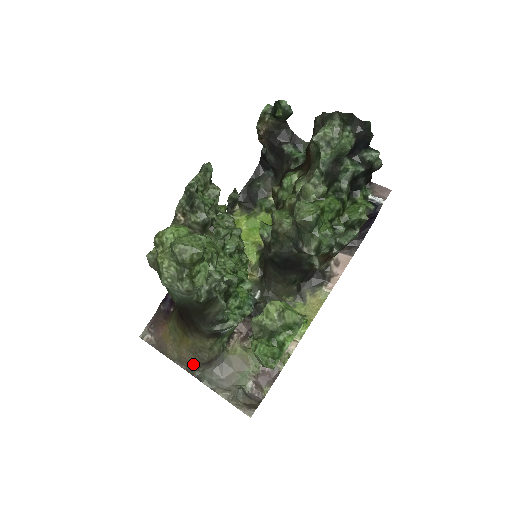
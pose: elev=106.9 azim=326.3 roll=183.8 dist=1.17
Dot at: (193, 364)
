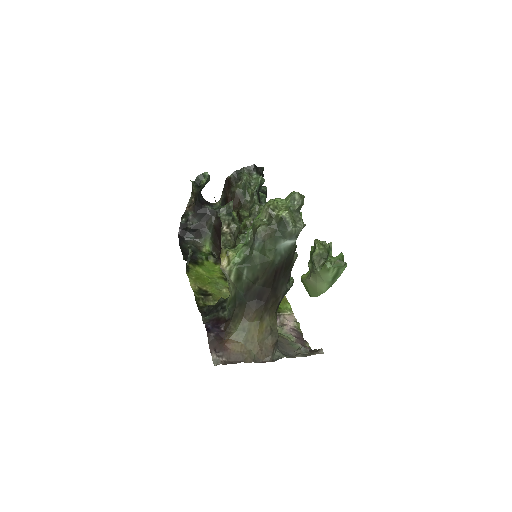
Dot at: (269, 349)
